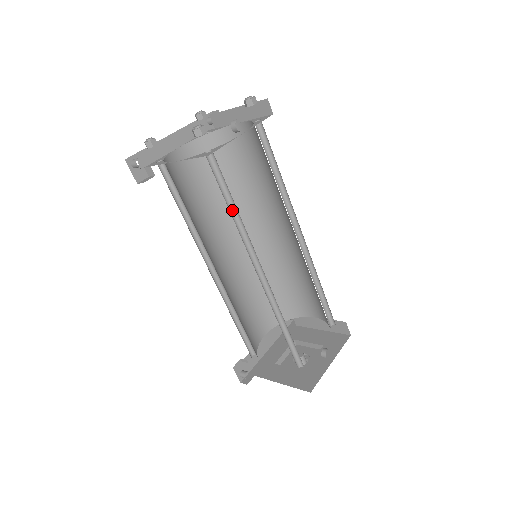
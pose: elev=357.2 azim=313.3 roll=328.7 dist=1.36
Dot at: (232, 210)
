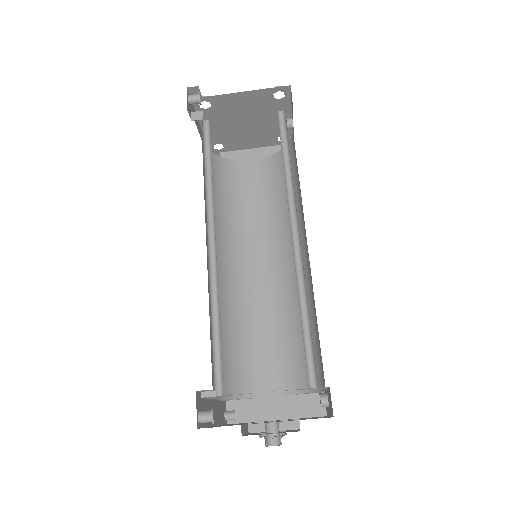
Dot at: (283, 162)
